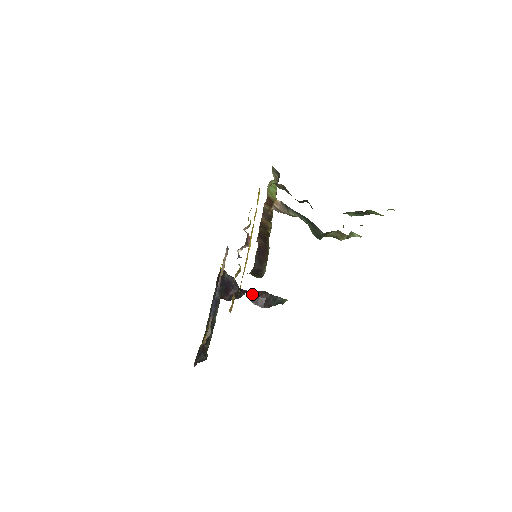
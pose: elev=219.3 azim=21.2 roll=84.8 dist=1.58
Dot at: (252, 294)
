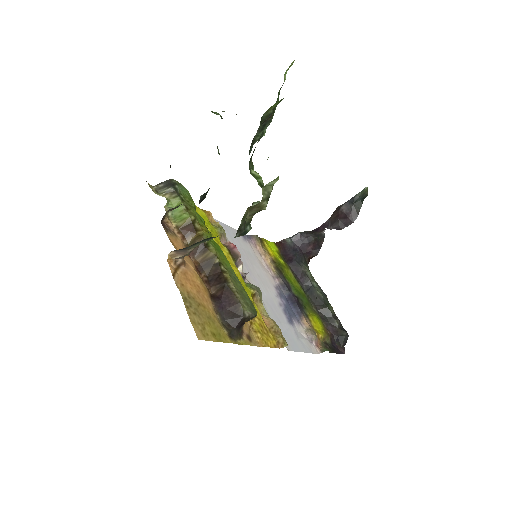
Dot at: (330, 222)
